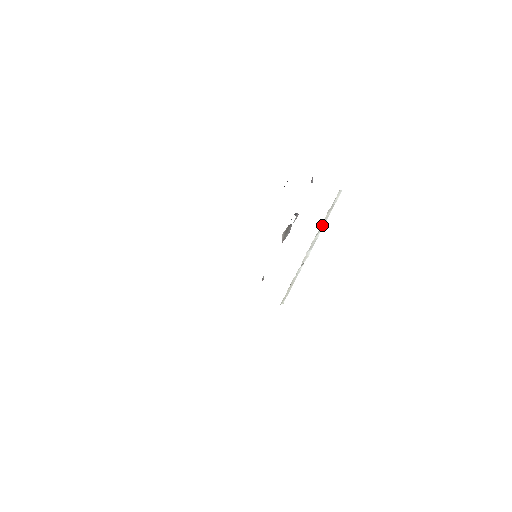
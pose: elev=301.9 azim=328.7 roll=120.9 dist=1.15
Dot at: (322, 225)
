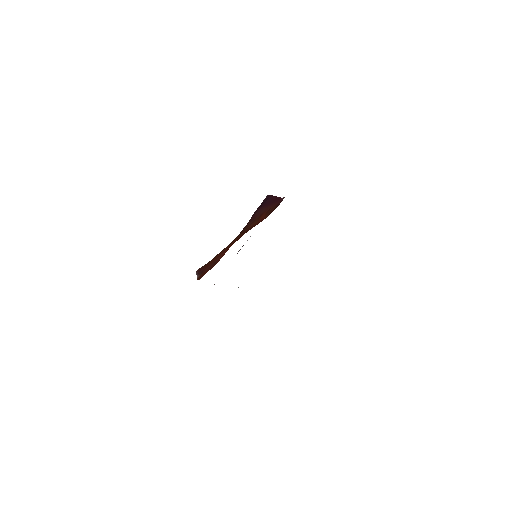
Dot at: occluded
